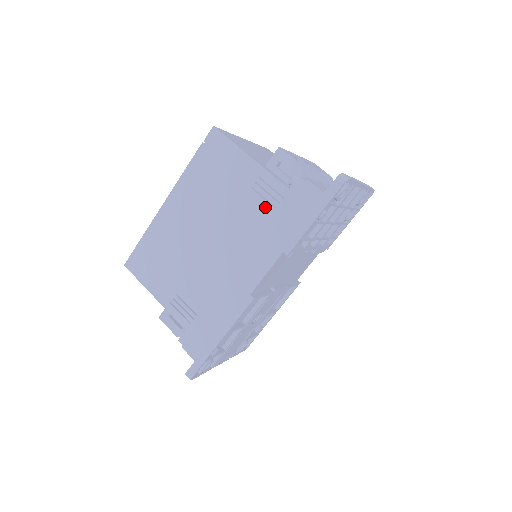
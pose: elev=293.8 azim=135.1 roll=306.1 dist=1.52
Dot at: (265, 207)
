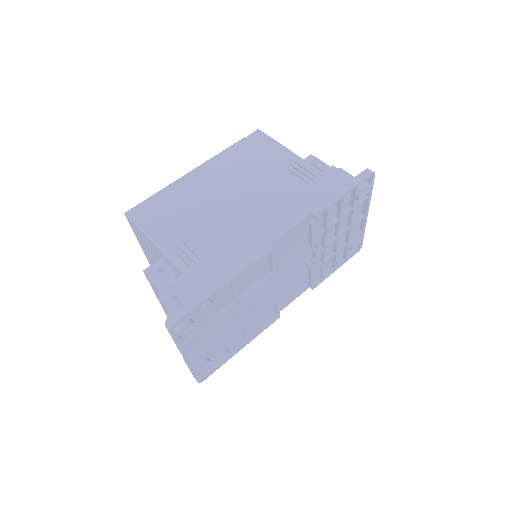
Dot at: (298, 181)
